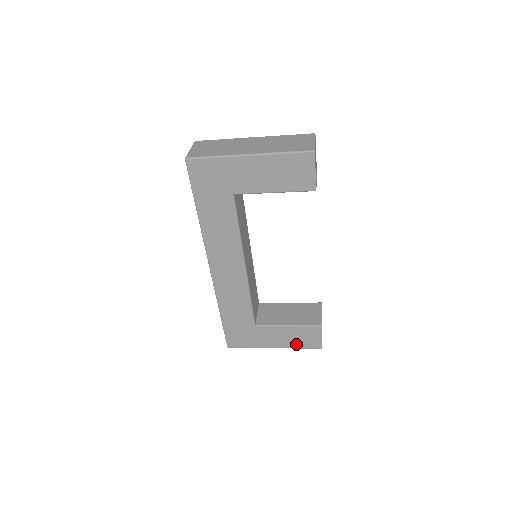
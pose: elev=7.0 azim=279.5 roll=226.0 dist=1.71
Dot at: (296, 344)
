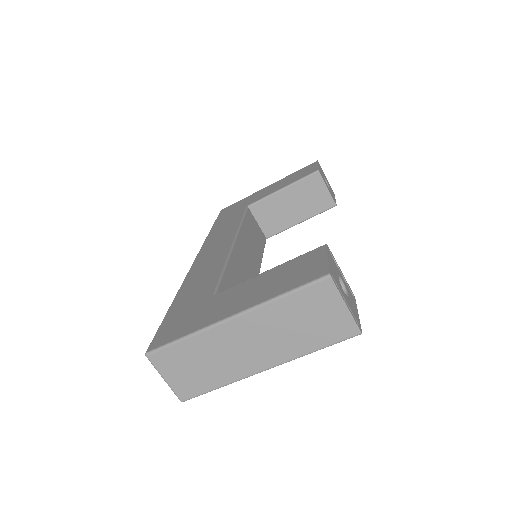
Dot at: (276, 290)
